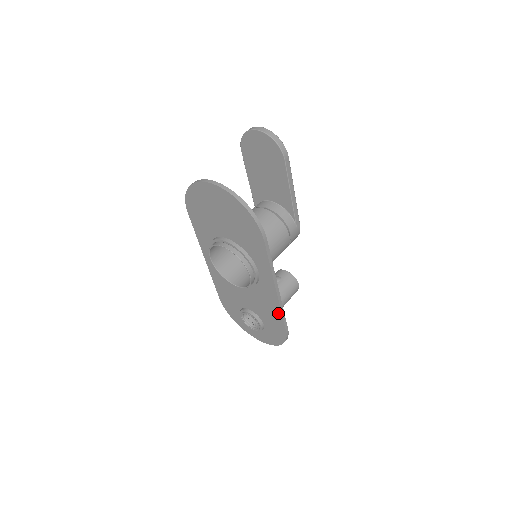
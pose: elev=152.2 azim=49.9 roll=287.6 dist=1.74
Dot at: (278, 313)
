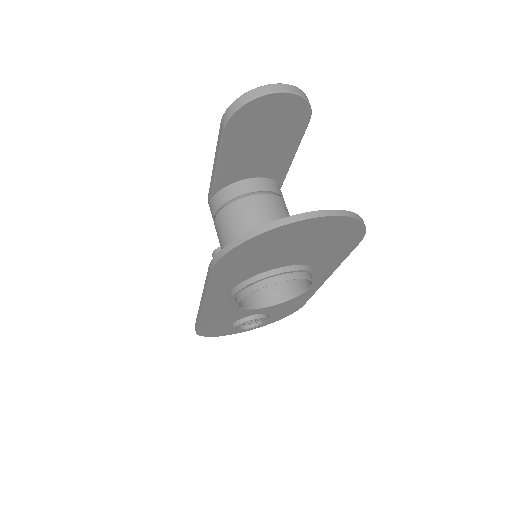
Dot at: (307, 297)
